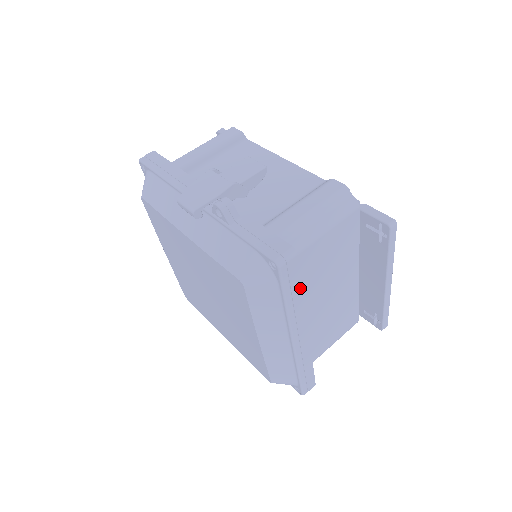
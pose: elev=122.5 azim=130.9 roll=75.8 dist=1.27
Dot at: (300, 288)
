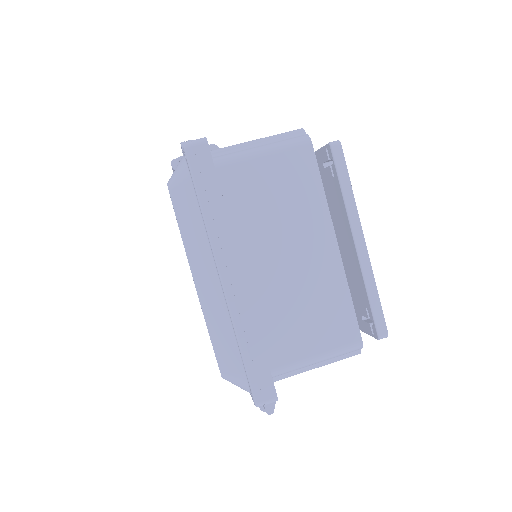
Dot at: (219, 192)
